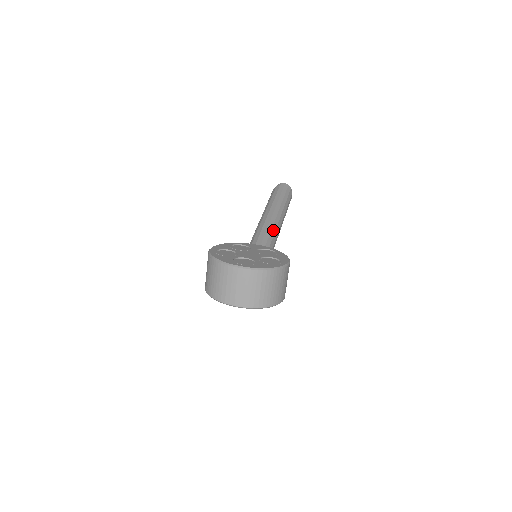
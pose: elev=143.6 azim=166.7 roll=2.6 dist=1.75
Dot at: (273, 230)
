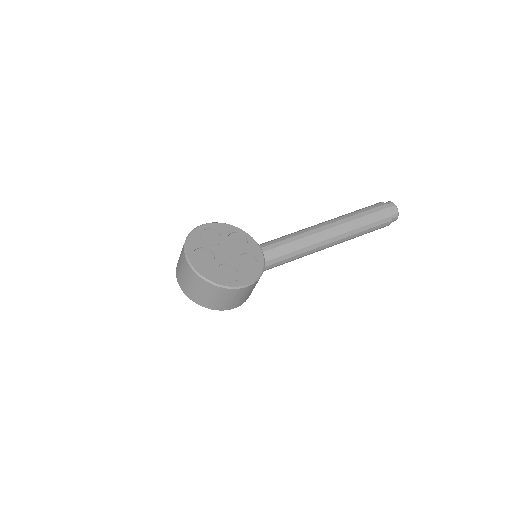
Dot at: (304, 245)
